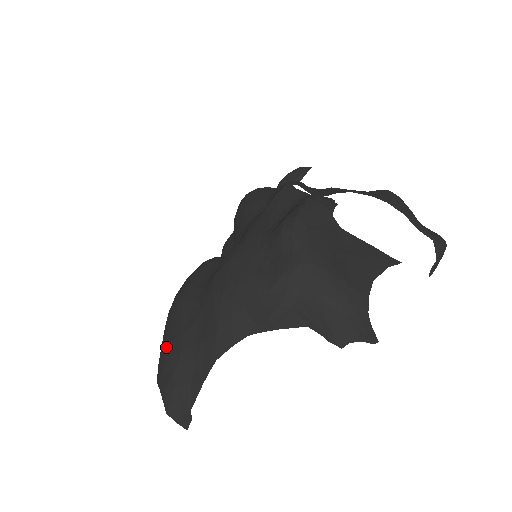
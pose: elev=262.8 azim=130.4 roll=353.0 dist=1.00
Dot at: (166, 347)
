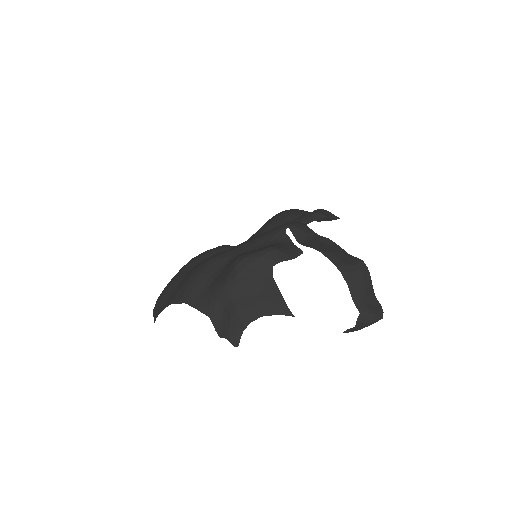
Dot at: (169, 282)
